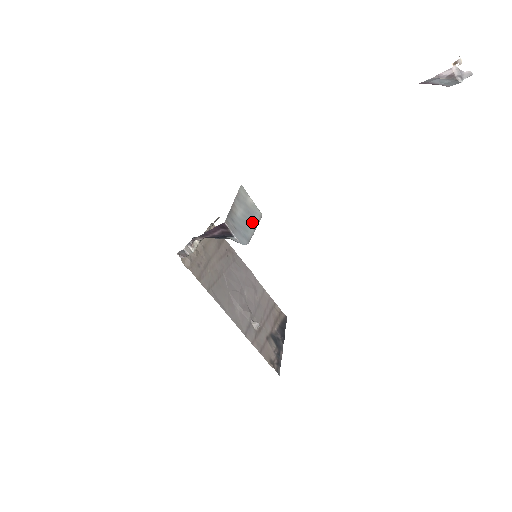
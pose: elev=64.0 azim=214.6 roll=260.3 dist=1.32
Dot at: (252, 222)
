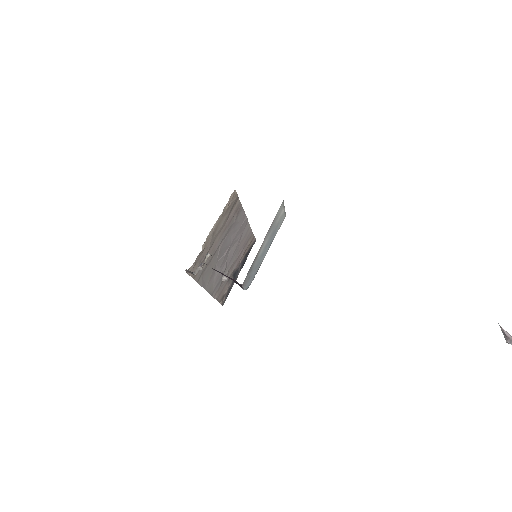
Dot at: (270, 243)
